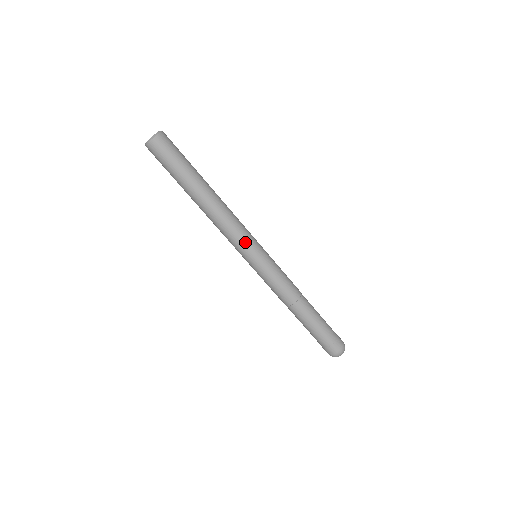
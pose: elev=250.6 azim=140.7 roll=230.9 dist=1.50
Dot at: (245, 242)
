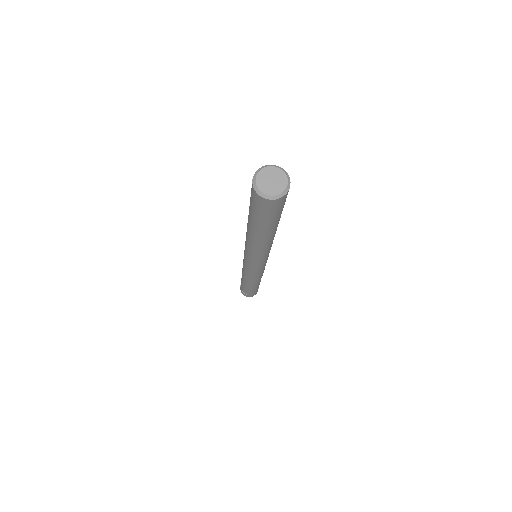
Dot at: (250, 259)
